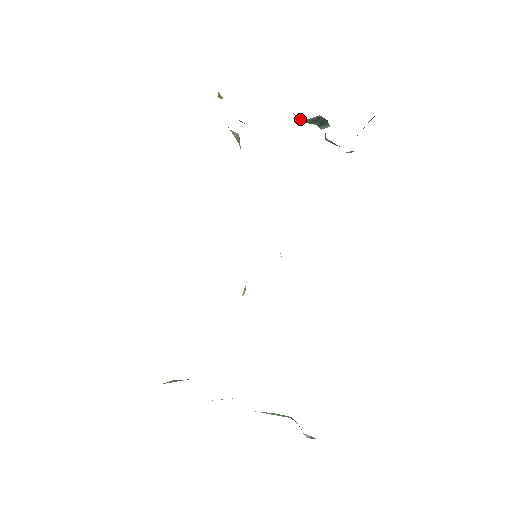
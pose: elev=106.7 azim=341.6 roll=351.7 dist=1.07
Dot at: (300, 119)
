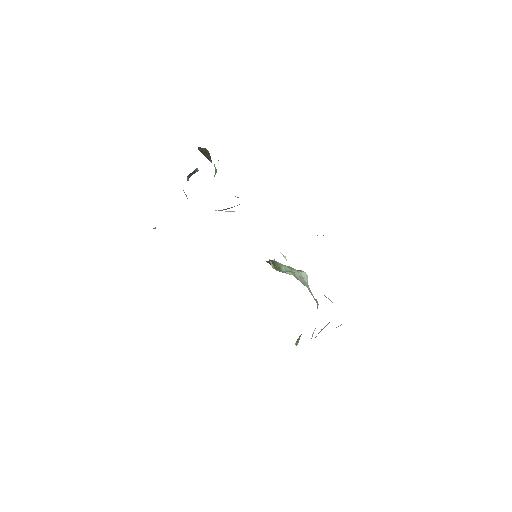
Dot at: occluded
